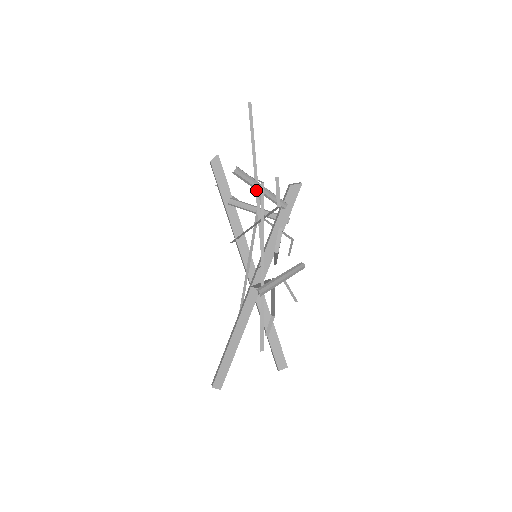
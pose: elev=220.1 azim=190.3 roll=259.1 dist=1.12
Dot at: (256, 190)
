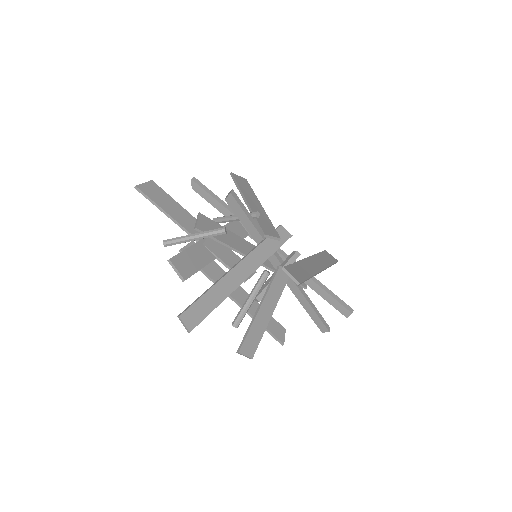
Dot at: (194, 239)
